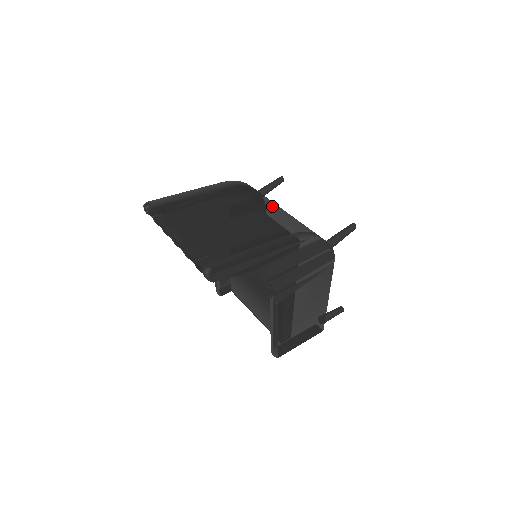
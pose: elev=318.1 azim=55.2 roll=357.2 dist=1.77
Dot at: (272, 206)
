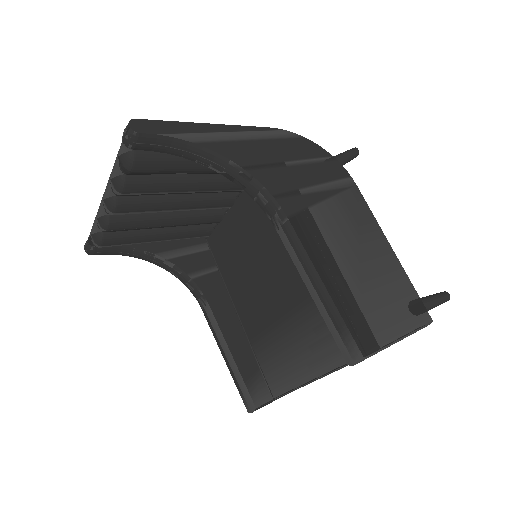
Dot at: occluded
